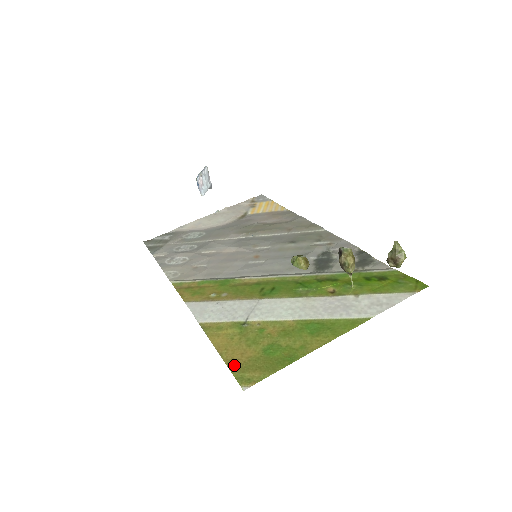
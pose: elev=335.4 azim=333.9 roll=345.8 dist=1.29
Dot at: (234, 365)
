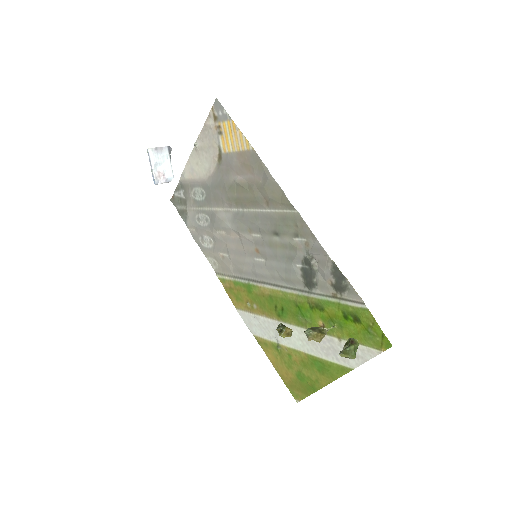
Dot at: (286, 382)
